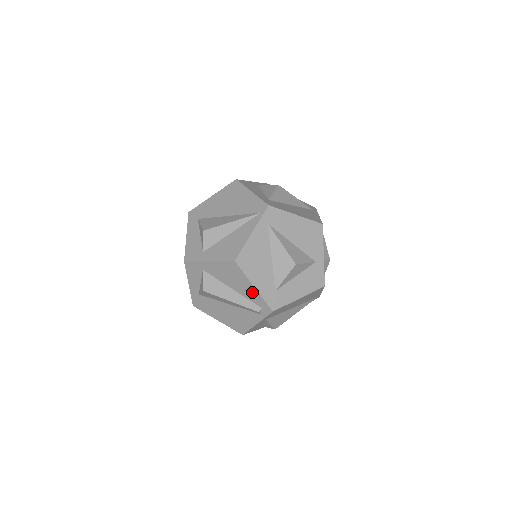
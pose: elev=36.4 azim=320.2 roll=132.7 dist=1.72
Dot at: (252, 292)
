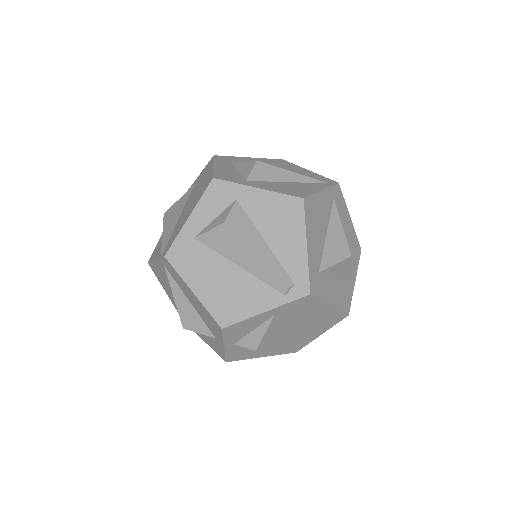
Dot at: (297, 254)
